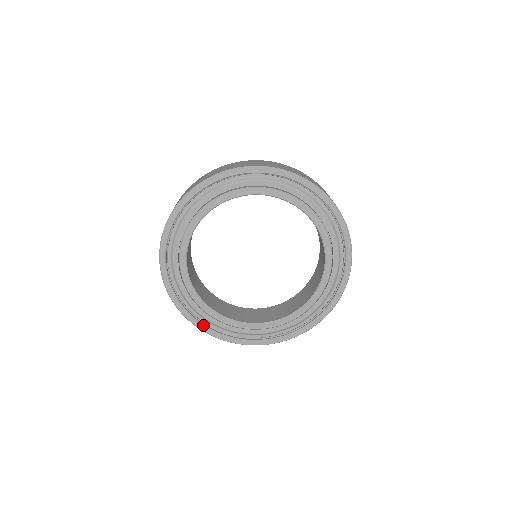
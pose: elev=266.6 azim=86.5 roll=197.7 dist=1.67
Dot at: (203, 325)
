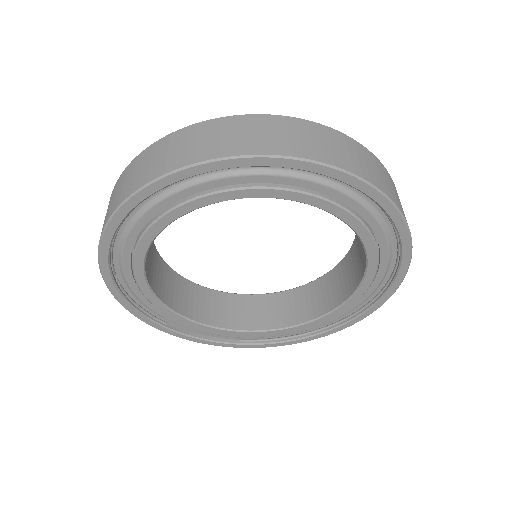
Dot at: (162, 326)
